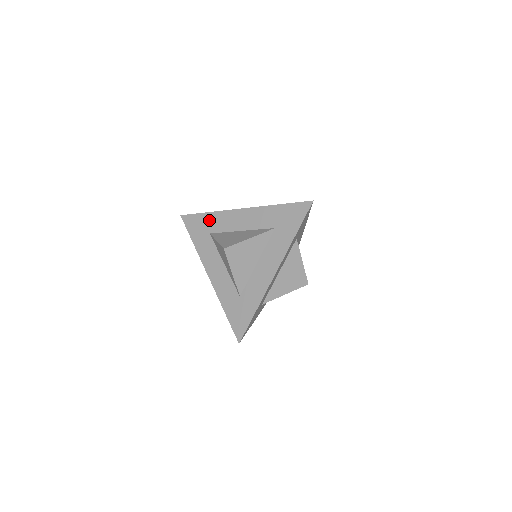
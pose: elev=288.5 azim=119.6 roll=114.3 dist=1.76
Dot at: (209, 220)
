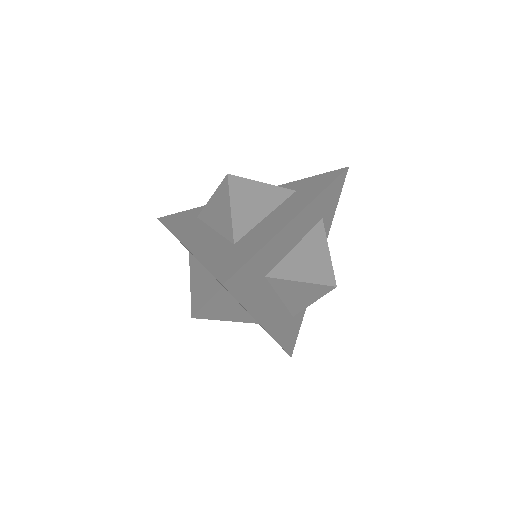
Dot at: (199, 210)
